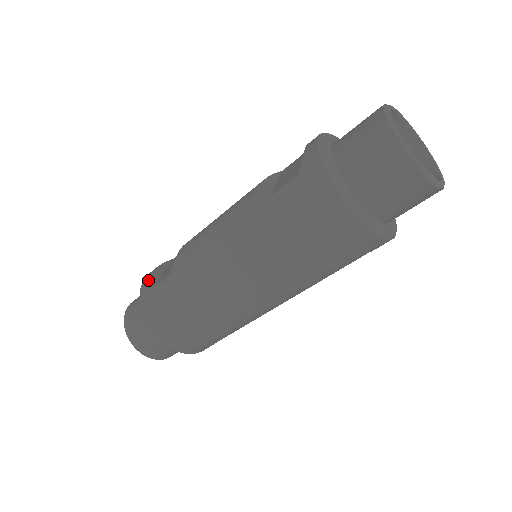
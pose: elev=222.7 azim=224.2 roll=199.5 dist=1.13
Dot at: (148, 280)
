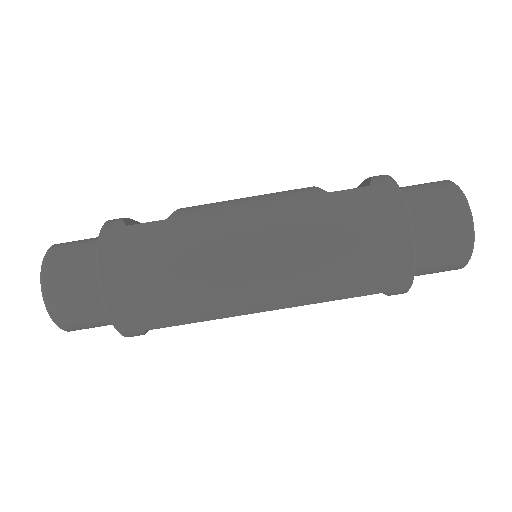
Dot at: (121, 219)
